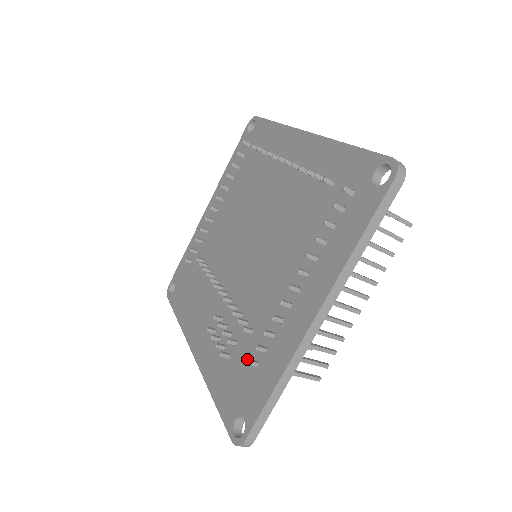
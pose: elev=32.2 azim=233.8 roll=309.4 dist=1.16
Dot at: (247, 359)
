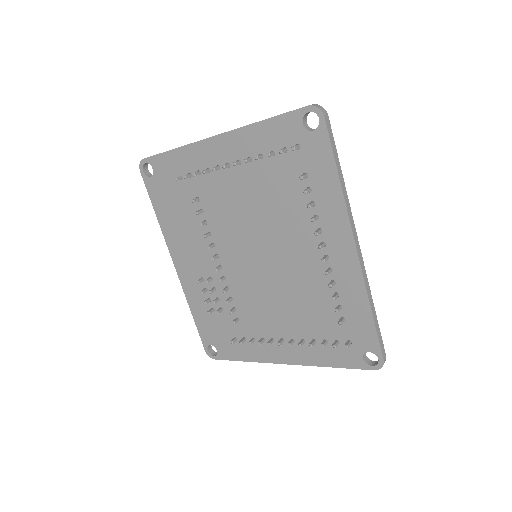
Dot at: (229, 329)
